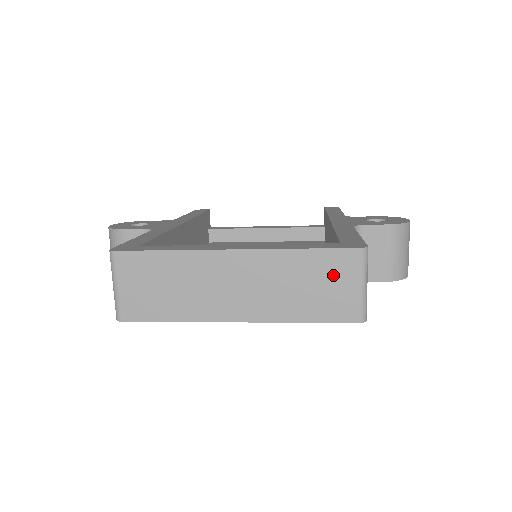
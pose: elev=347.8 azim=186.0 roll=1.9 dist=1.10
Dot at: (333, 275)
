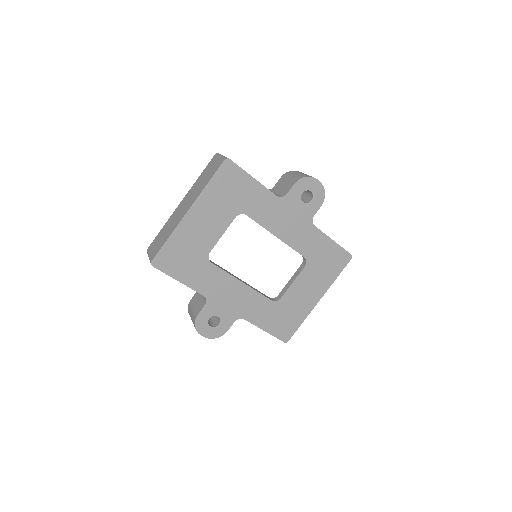
Dot at: (210, 167)
